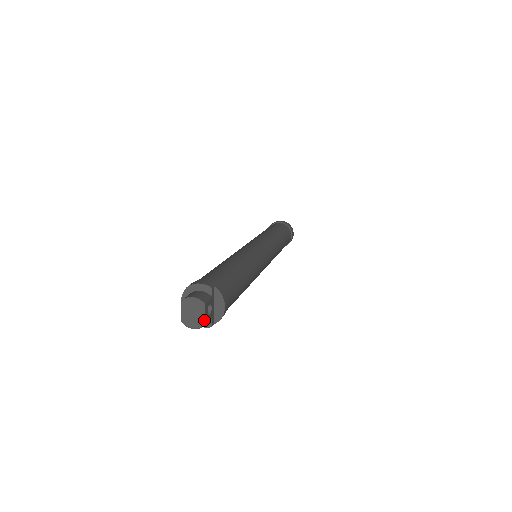
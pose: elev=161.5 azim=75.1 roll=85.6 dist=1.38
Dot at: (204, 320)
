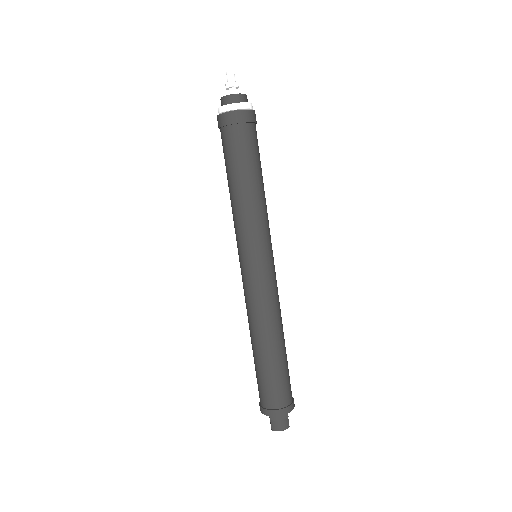
Dot at: occluded
